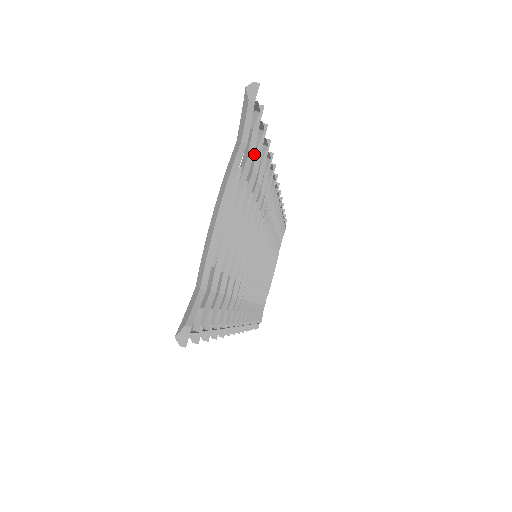
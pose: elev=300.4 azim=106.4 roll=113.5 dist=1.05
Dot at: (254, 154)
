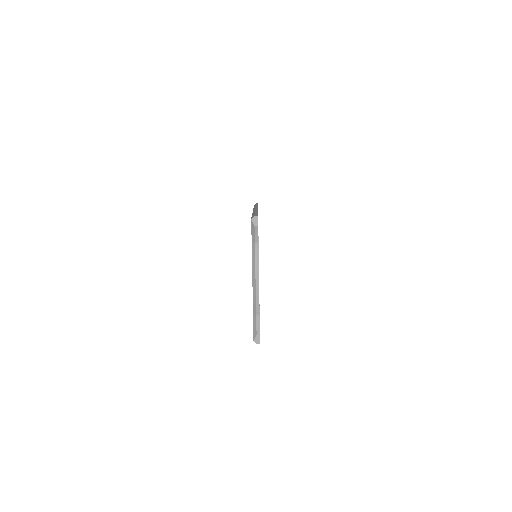
Dot at: occluded
